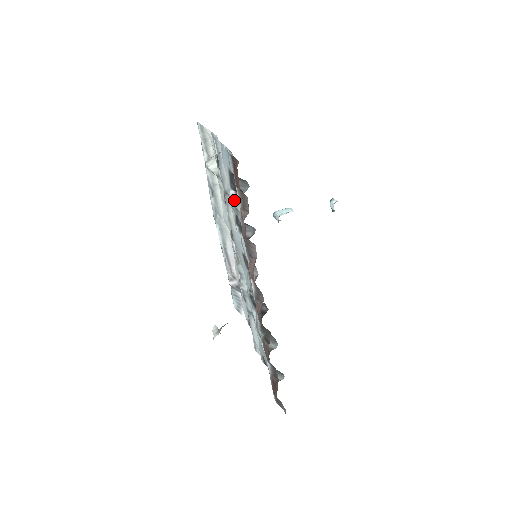
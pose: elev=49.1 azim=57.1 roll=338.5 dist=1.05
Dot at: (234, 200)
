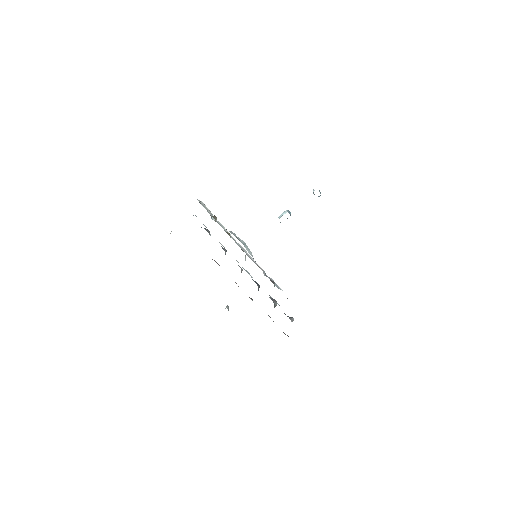
Dot at: occluded
